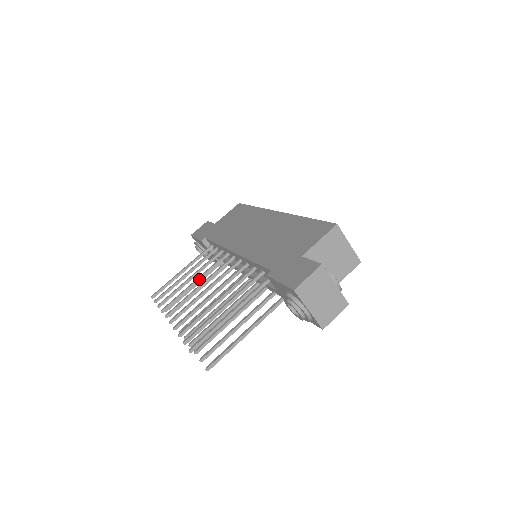
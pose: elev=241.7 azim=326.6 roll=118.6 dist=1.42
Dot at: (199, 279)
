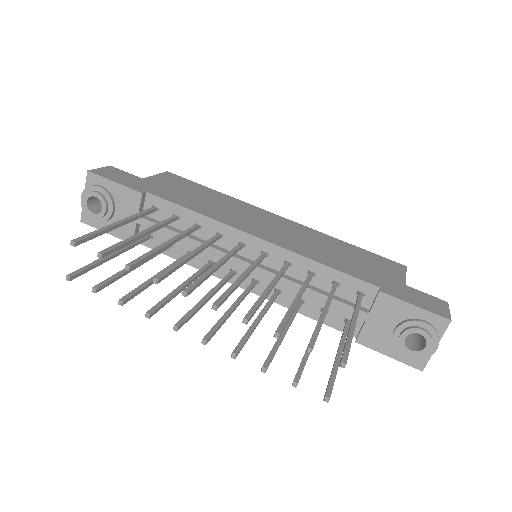
Dot at: (197, 253)
